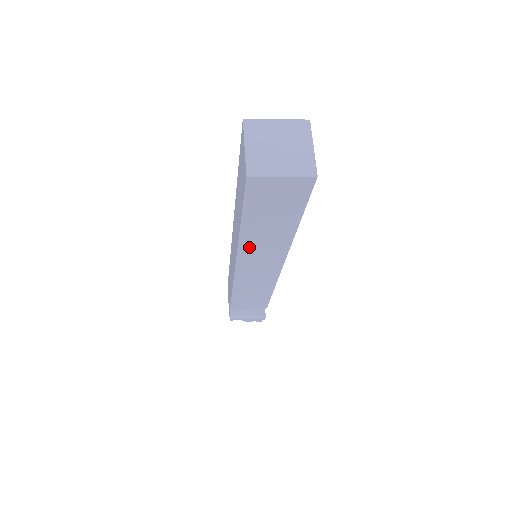
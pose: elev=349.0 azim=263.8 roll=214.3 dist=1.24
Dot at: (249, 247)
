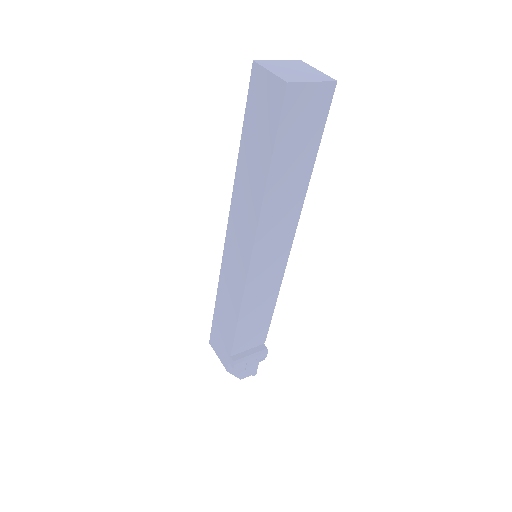
Dot at: (270, 211)
